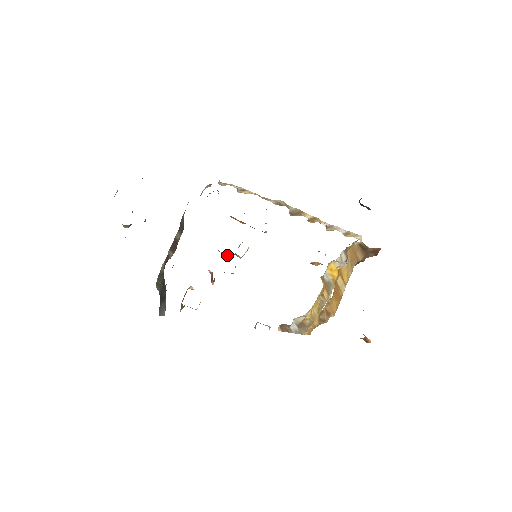
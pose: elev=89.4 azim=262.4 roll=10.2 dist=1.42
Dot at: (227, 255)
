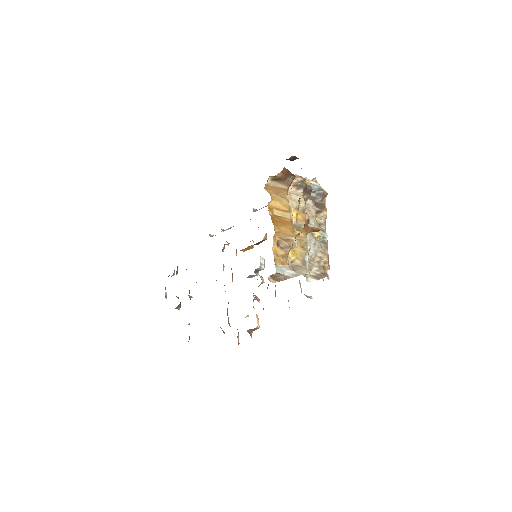
Dot at: occluded
